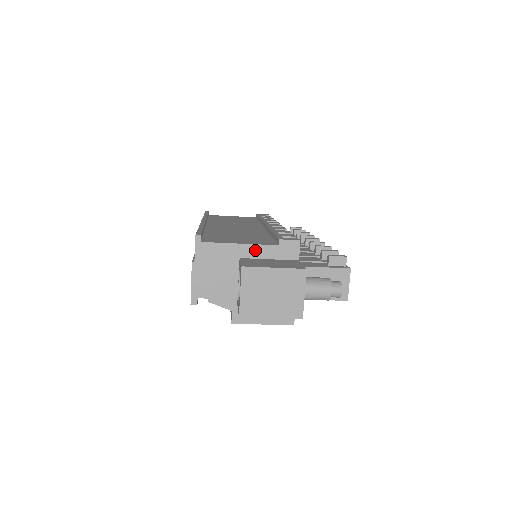
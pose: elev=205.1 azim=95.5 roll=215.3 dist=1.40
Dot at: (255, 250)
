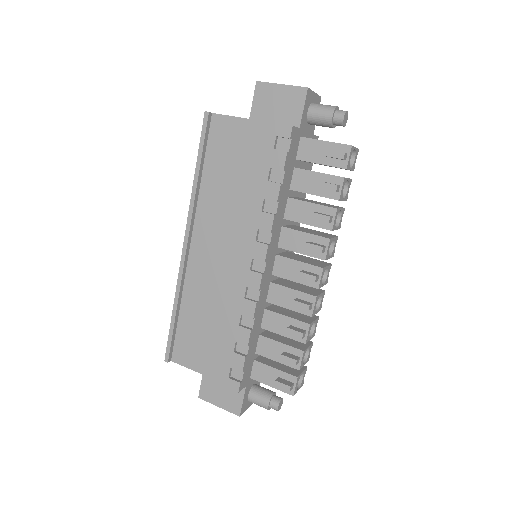
Dot at: (210, 375)
